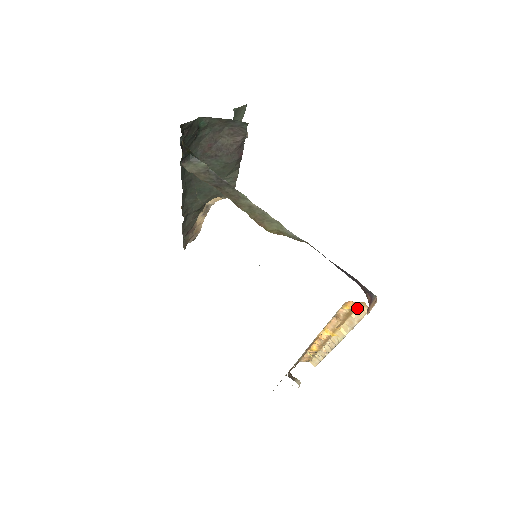
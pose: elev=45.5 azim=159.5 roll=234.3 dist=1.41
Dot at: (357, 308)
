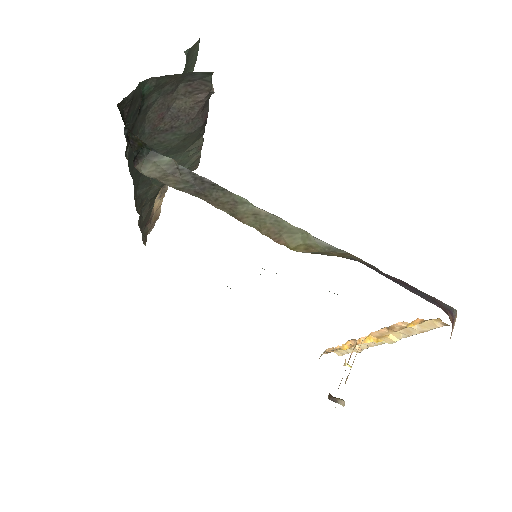
Dot at: (423, 322)
